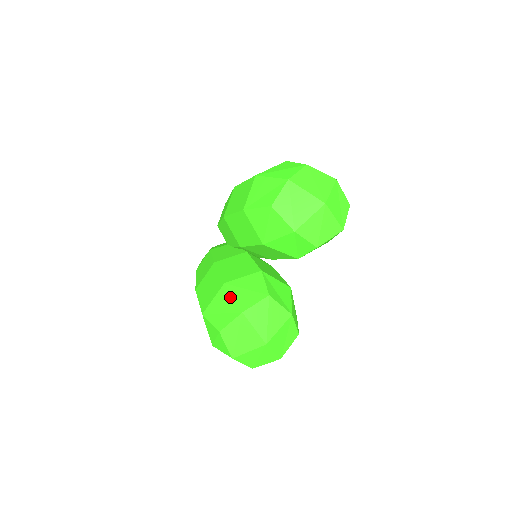
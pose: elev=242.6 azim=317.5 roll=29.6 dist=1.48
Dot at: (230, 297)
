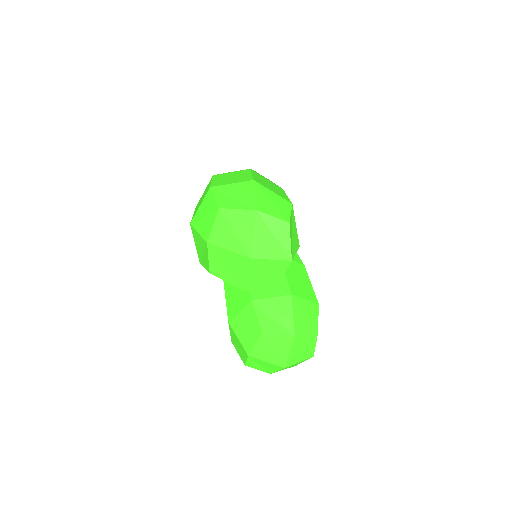
Dot at: (236, 338)
